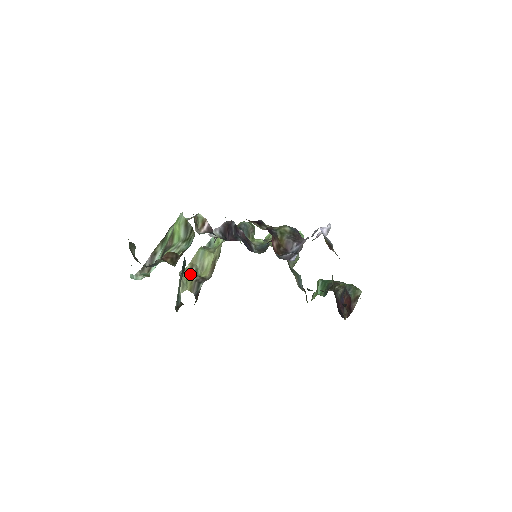
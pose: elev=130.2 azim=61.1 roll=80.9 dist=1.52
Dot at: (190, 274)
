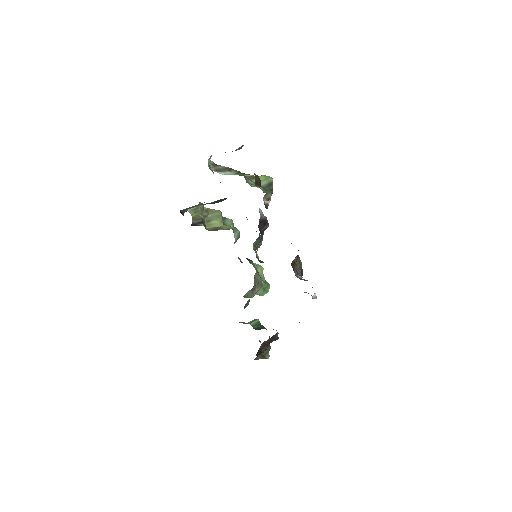
Dot at: (202, 212)
